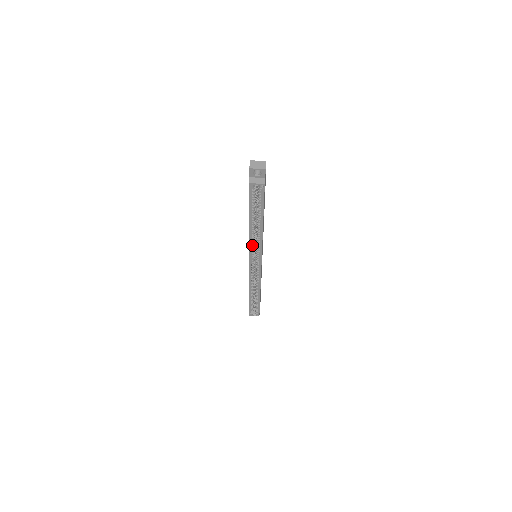
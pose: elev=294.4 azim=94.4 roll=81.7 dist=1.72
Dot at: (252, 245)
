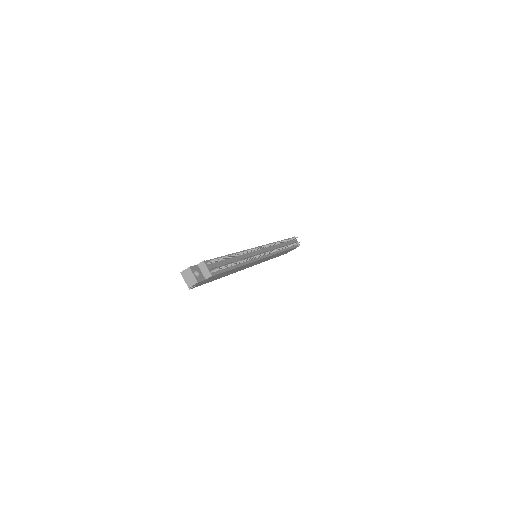
Dot at: occluded
